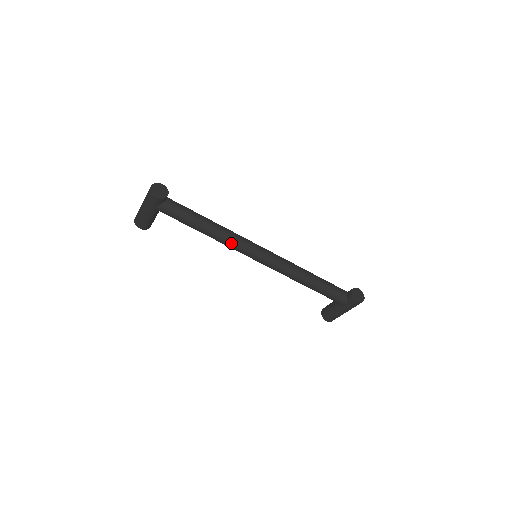
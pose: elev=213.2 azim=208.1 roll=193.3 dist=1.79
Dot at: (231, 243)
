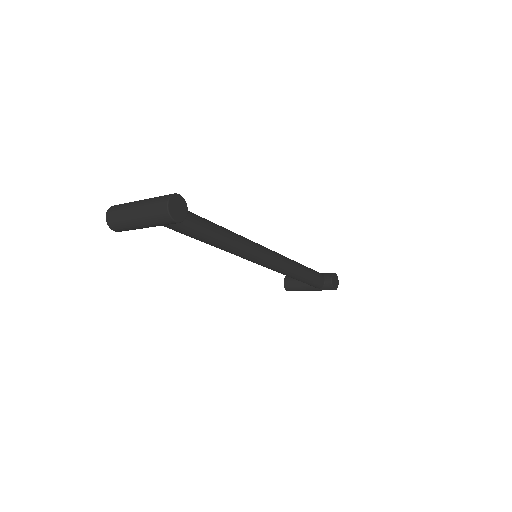
Dot at: (241, 254)
